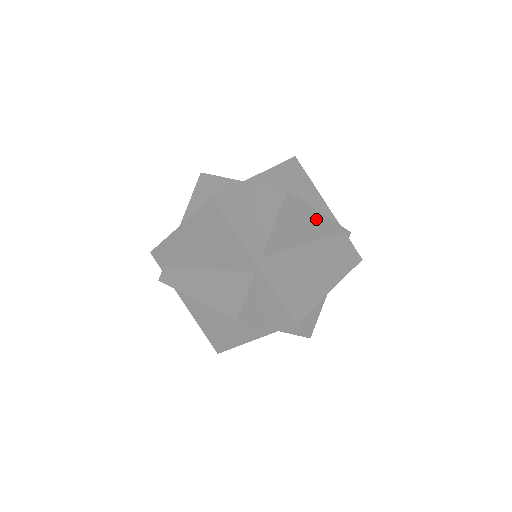
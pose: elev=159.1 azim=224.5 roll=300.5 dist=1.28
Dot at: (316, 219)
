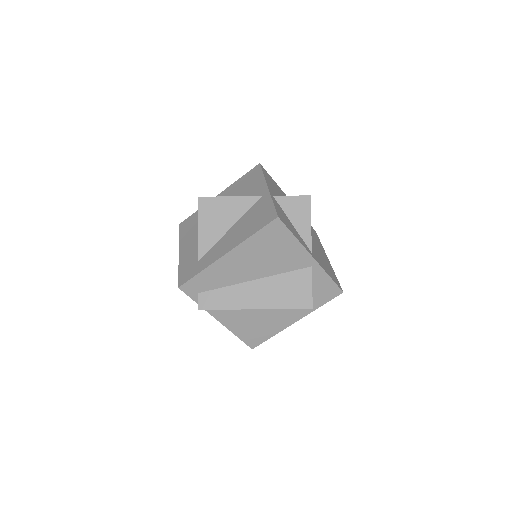
Dot at: occluded
